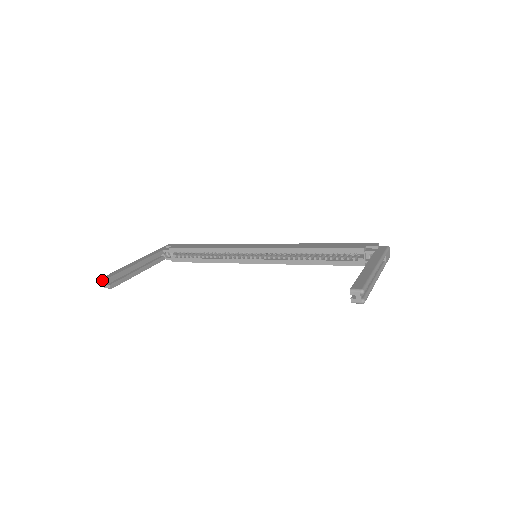
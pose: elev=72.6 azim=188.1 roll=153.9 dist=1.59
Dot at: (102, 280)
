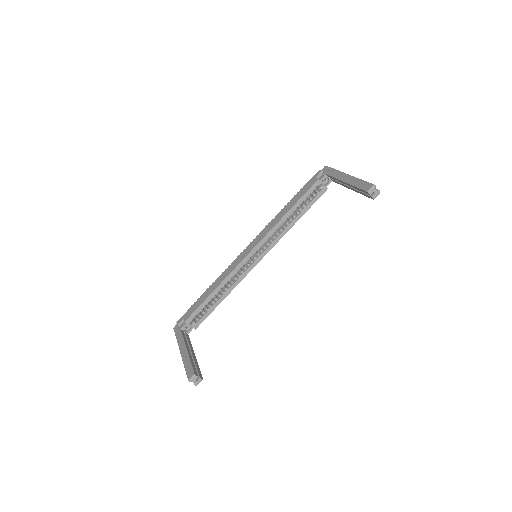
Dot at: occluded
